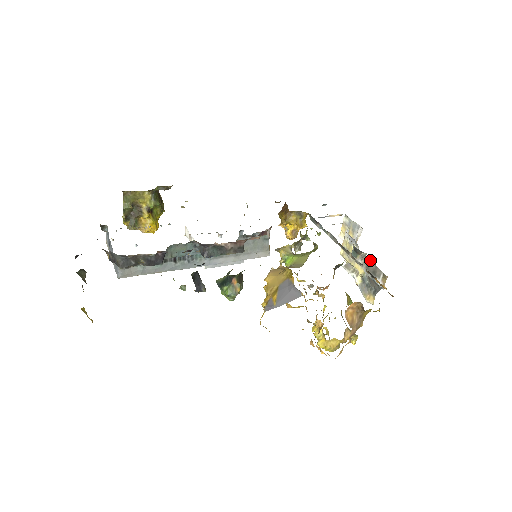
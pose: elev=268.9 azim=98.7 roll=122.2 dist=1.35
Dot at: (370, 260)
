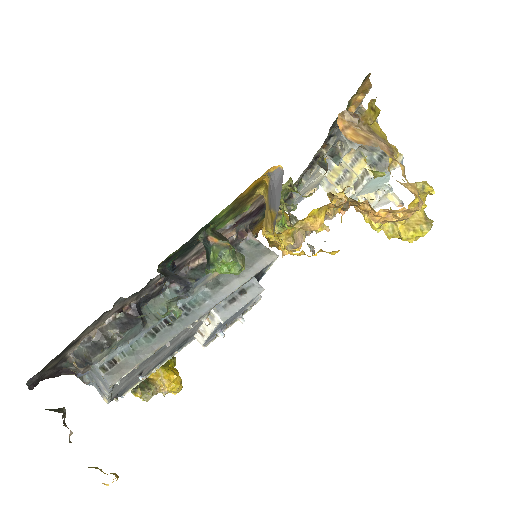
Dot at: occluded
